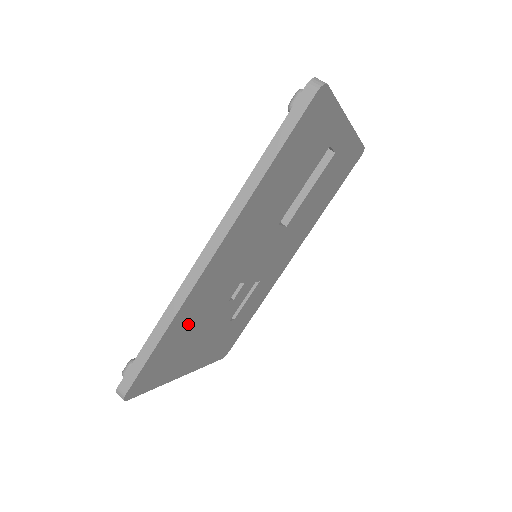
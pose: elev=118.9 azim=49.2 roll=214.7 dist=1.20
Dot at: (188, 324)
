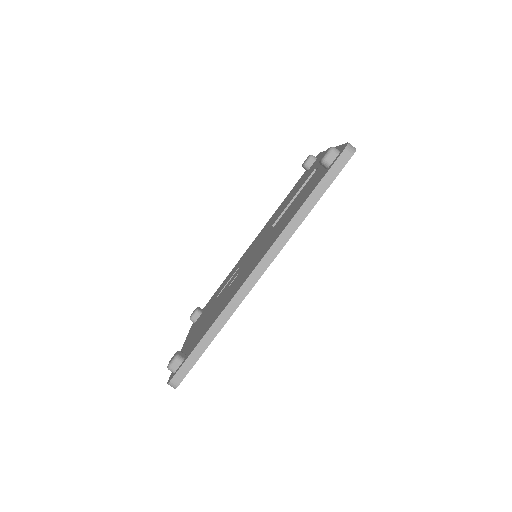
Dot at: occluded
